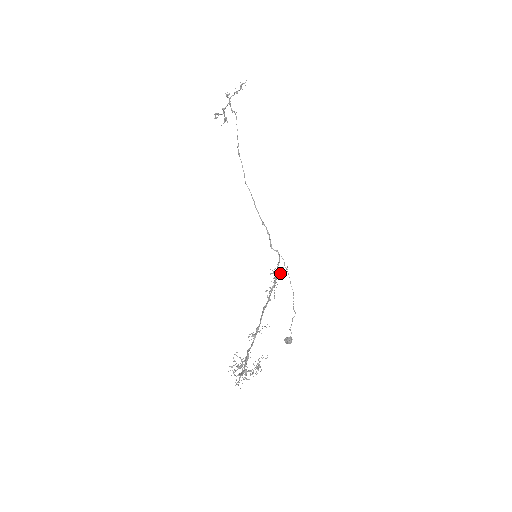
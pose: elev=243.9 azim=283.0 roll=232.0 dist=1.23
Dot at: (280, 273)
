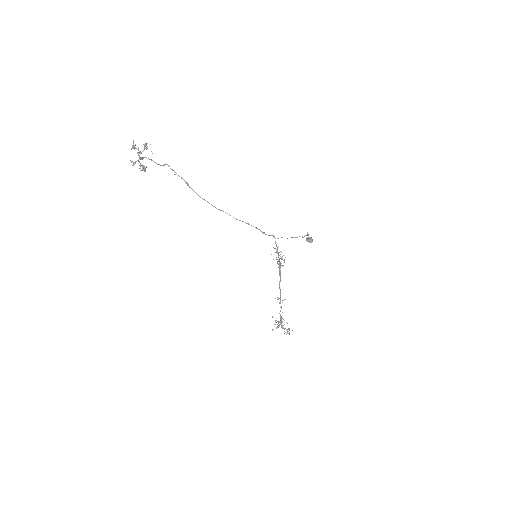
Dot at: (281, 258)
